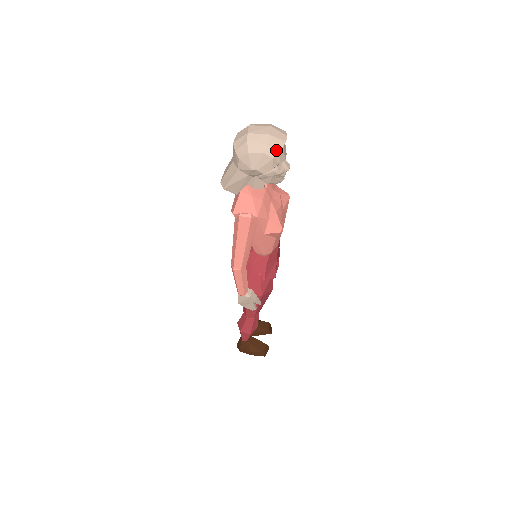
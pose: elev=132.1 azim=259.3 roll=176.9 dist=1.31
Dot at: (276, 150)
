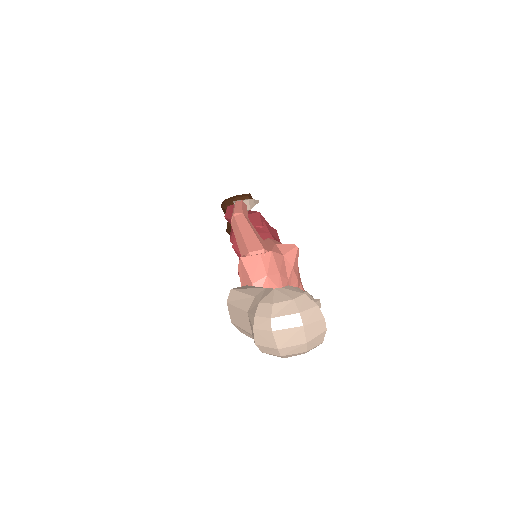
Dot at: (318, 345)
